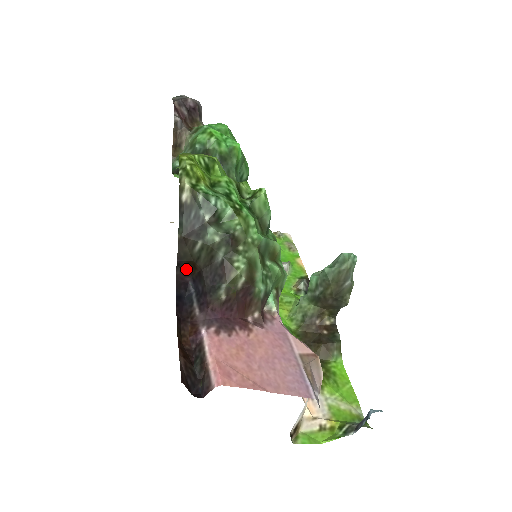
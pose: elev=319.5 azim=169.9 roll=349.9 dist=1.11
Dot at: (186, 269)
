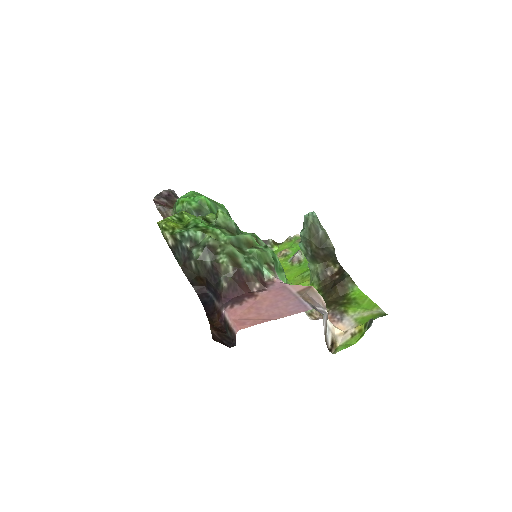
Dot at: (199, 284)
